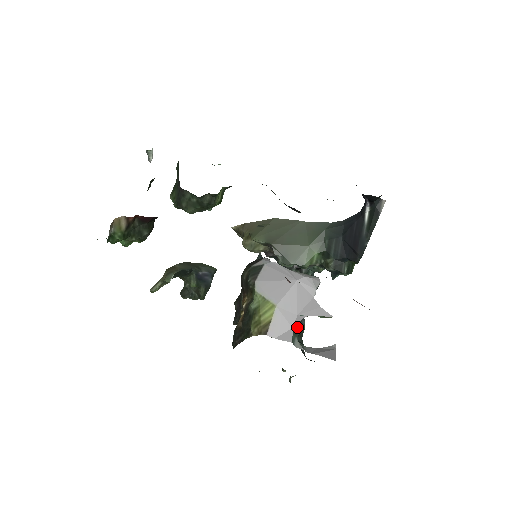
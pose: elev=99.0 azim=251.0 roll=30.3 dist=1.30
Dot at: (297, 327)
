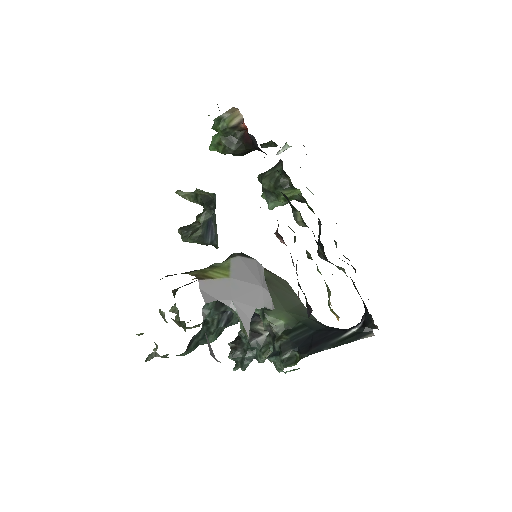
Dot at: (220, 308)
